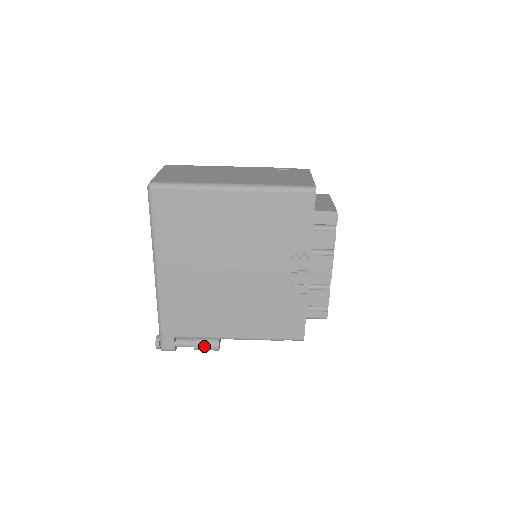
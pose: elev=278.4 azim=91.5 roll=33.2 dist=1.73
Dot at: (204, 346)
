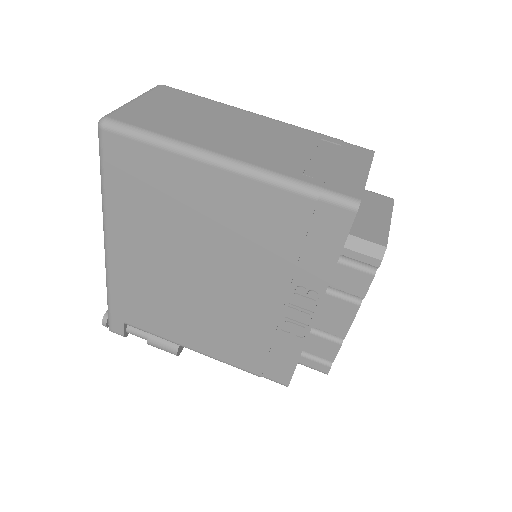
Dot at: (159, 345)
